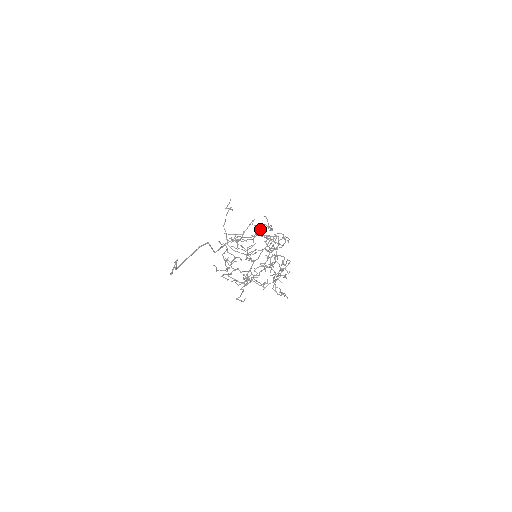
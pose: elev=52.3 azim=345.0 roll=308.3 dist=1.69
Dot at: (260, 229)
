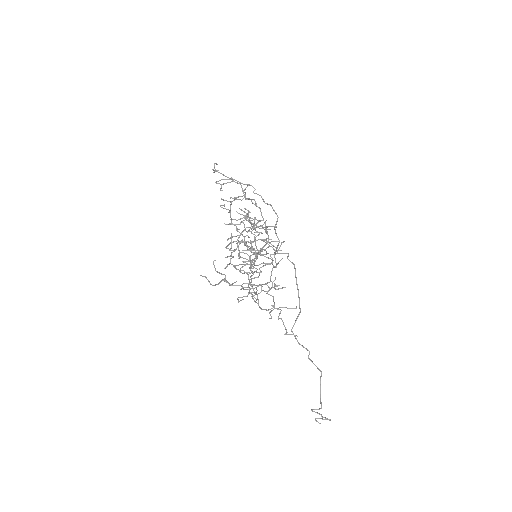
Dot at: occluded
